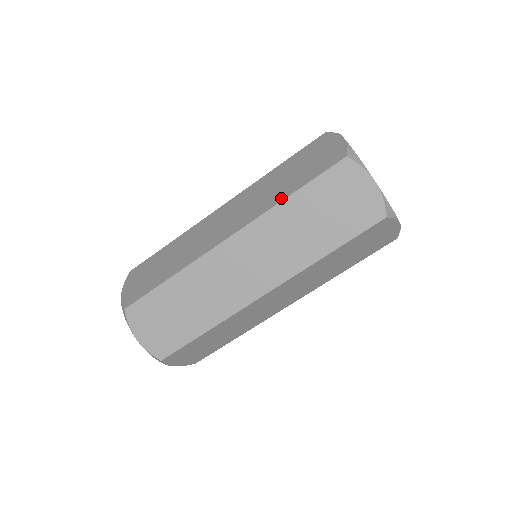
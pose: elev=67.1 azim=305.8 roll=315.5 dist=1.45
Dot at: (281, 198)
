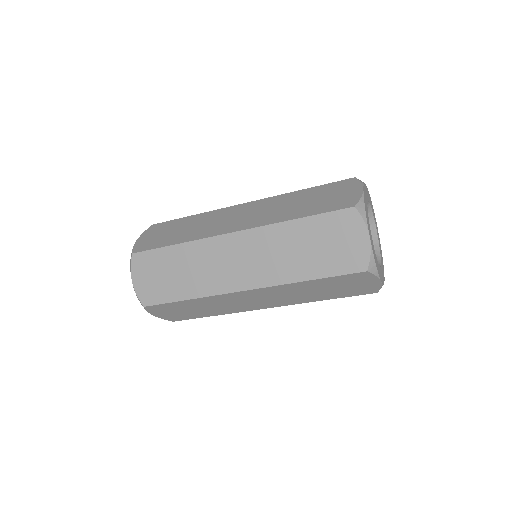
Dot at: (288, 218)
